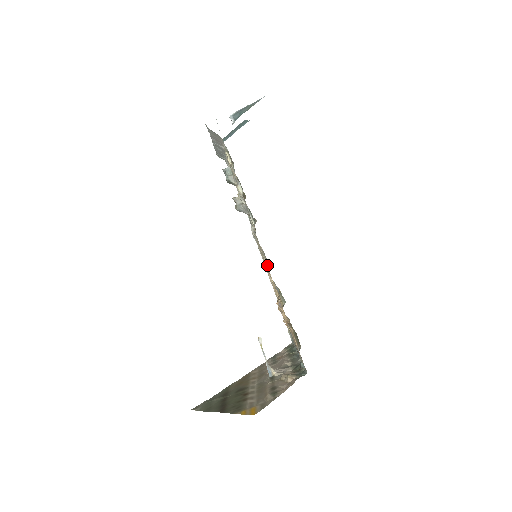
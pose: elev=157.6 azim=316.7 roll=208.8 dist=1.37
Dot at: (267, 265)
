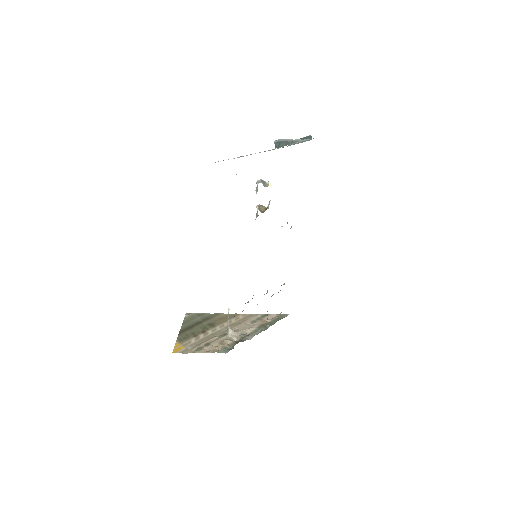
Dot at: occluded
